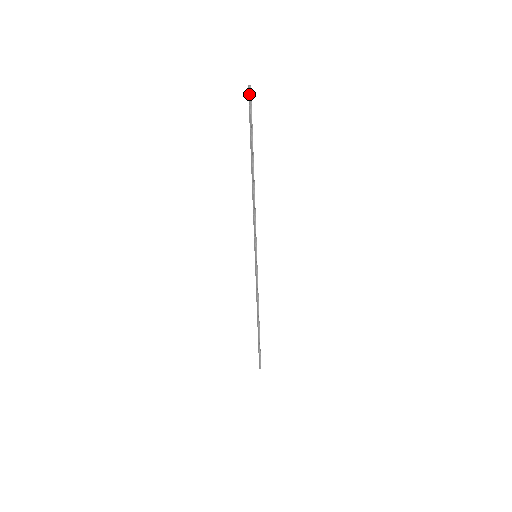
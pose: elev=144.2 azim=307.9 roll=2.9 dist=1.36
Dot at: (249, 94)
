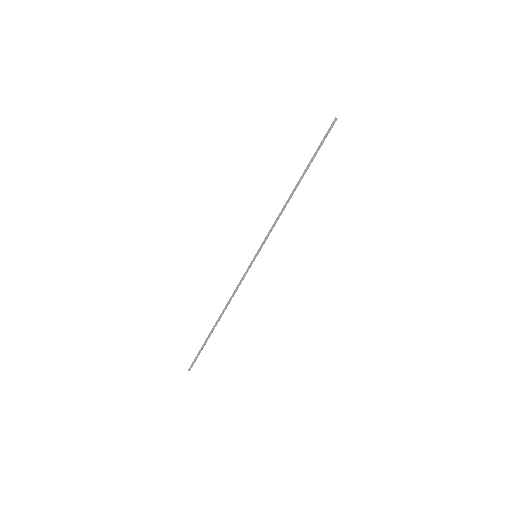
Dot at: (333, 123)
